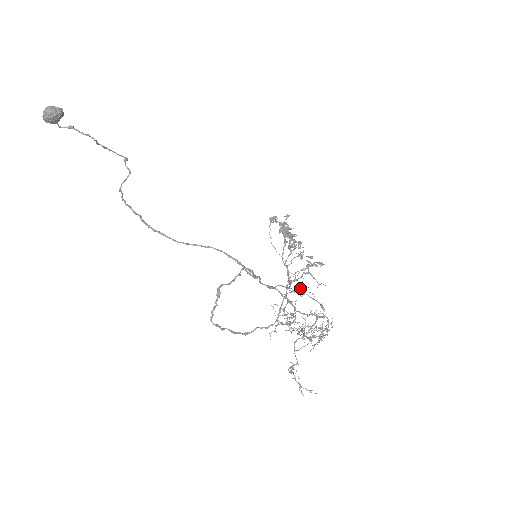
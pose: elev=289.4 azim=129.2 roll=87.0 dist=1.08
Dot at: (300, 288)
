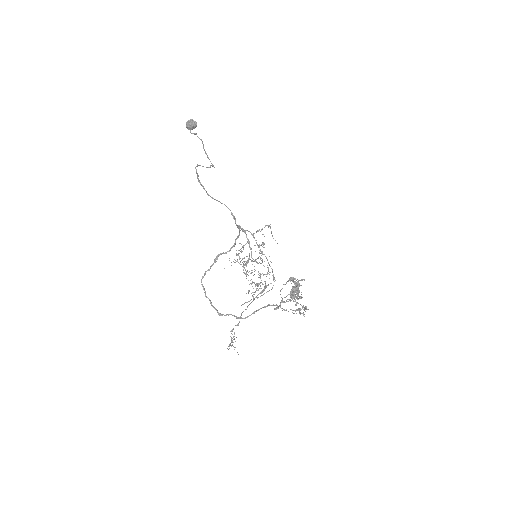
Dot at: (263, 247)
